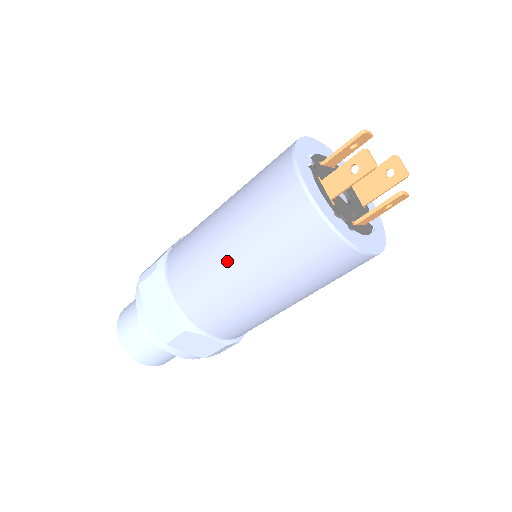
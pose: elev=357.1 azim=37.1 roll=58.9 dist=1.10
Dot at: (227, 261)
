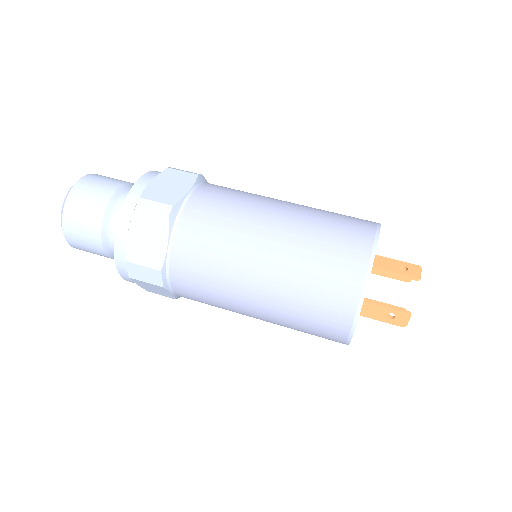
Dot at: (269, 216)
